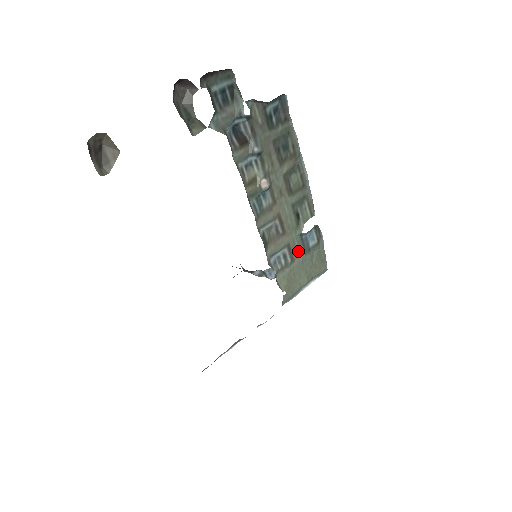
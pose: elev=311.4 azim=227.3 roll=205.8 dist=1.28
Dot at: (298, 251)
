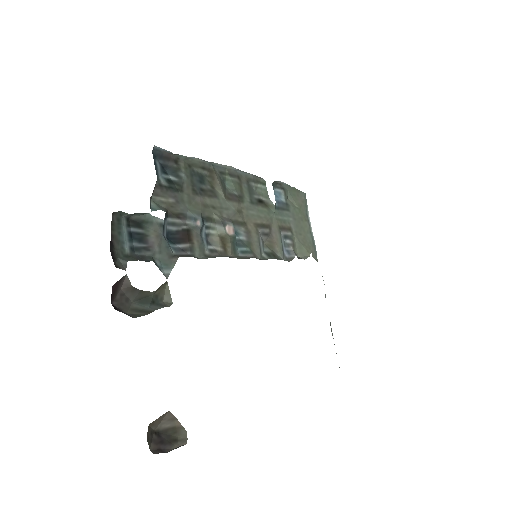
Dot at: (285, 219)
